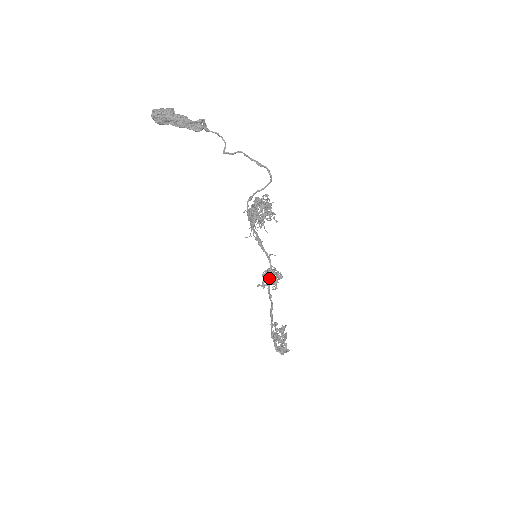
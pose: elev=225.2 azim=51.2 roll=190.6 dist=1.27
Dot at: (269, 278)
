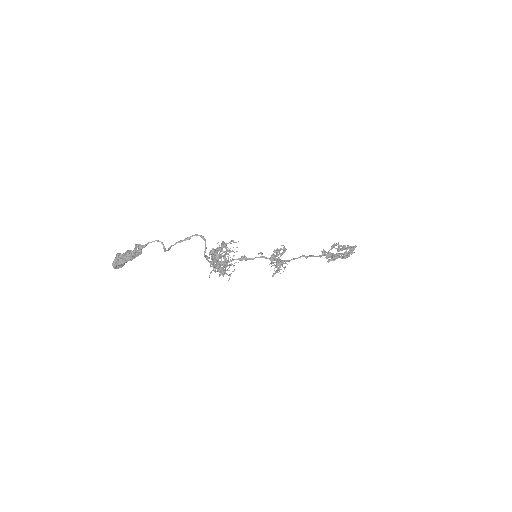
Dot at: (275, 265)
